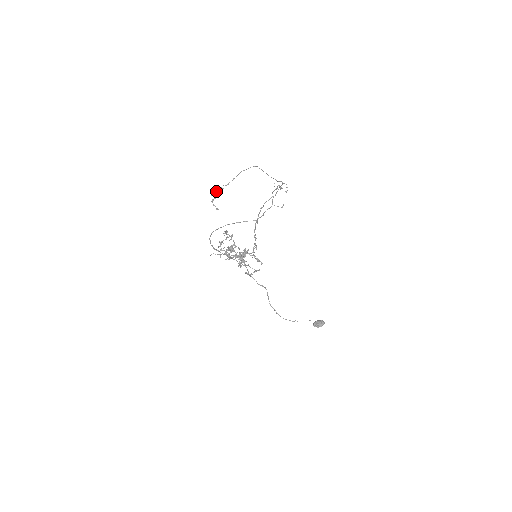
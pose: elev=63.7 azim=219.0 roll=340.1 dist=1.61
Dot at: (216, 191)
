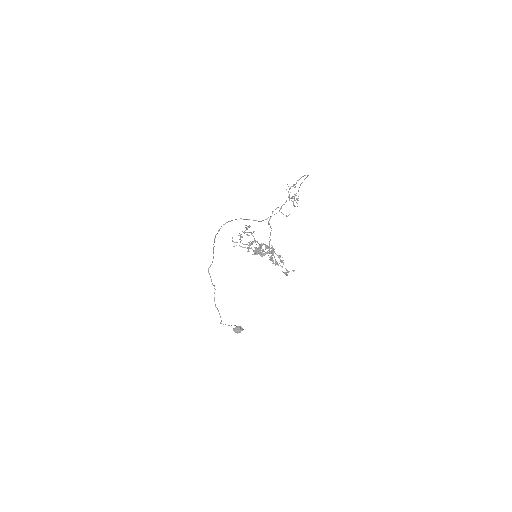
Dot at: (290, 188)
